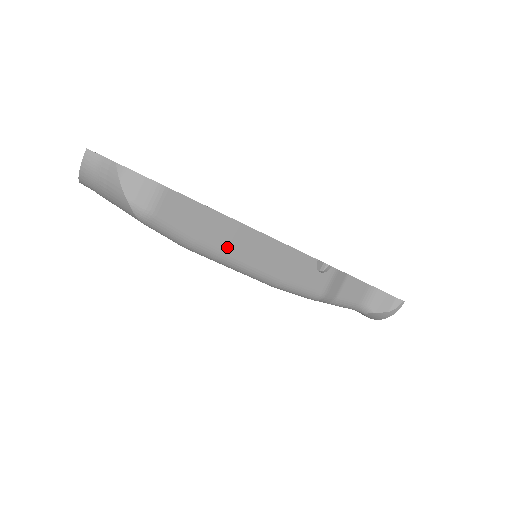
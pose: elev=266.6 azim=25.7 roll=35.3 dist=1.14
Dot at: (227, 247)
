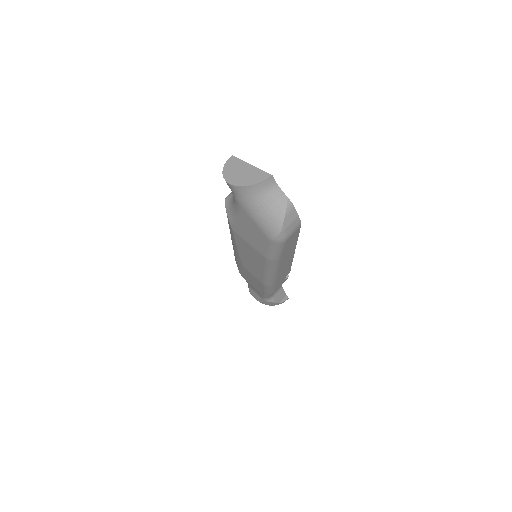
Dot at: (282, 263)
